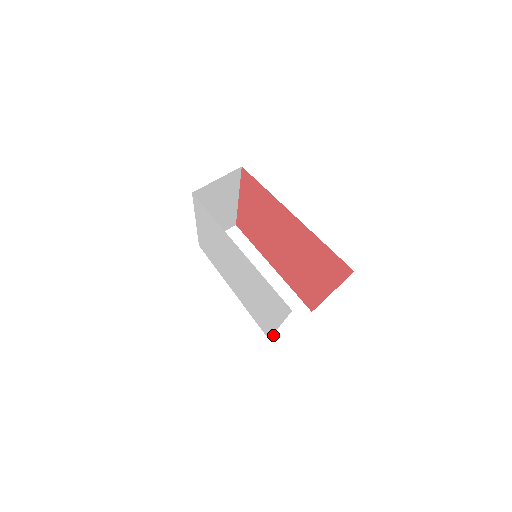
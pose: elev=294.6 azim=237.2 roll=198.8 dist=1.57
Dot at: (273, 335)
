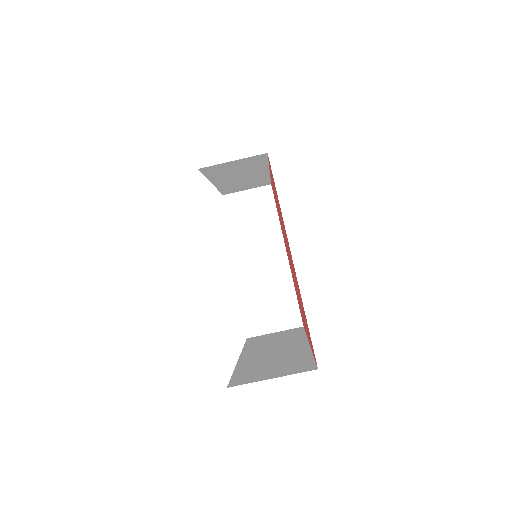
Dot at: (253, 335)
